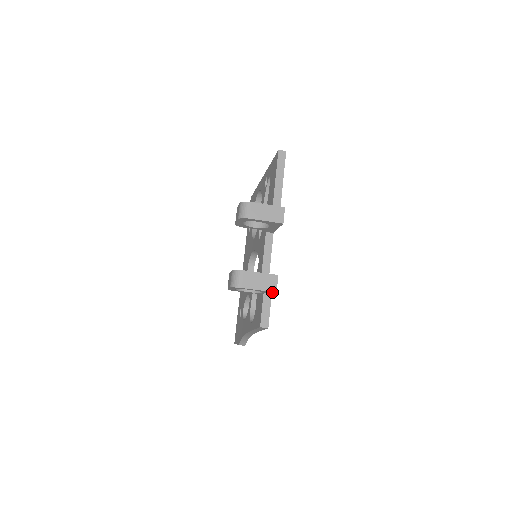
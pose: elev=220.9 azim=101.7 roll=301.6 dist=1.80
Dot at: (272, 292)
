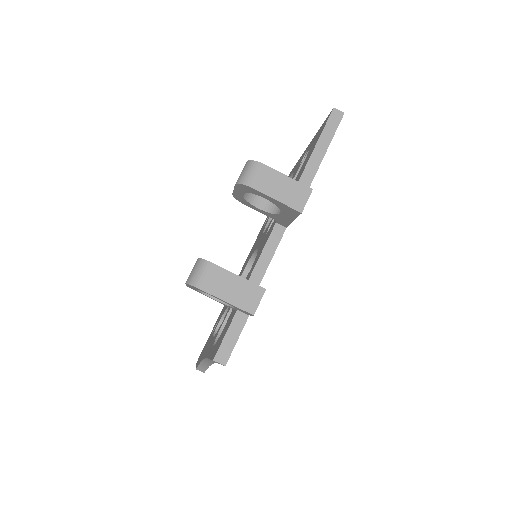
Dot at: occluded
